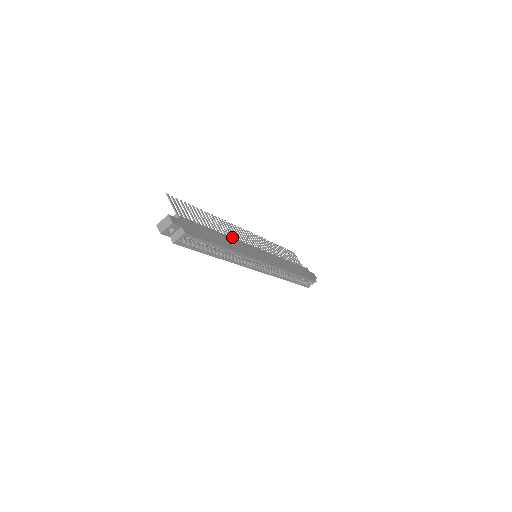
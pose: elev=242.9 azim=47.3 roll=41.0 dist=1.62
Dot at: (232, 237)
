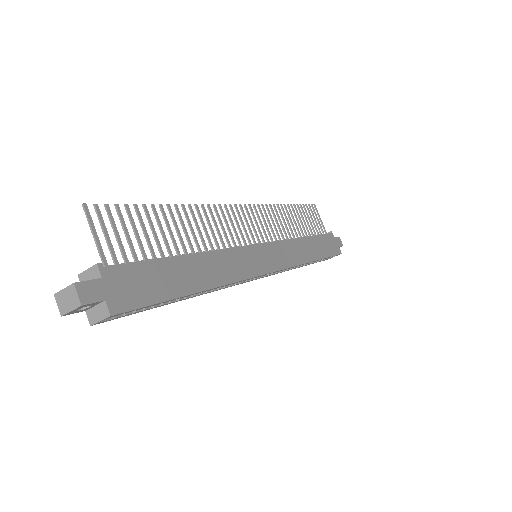
Dot at: (217, 243)
